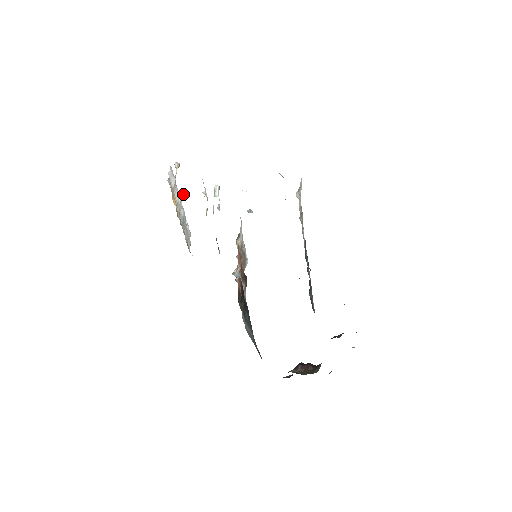
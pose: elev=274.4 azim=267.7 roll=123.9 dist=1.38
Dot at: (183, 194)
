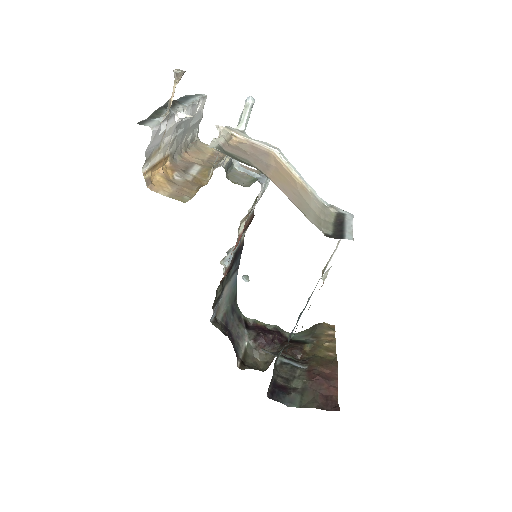
Dot at: (184, 117)
